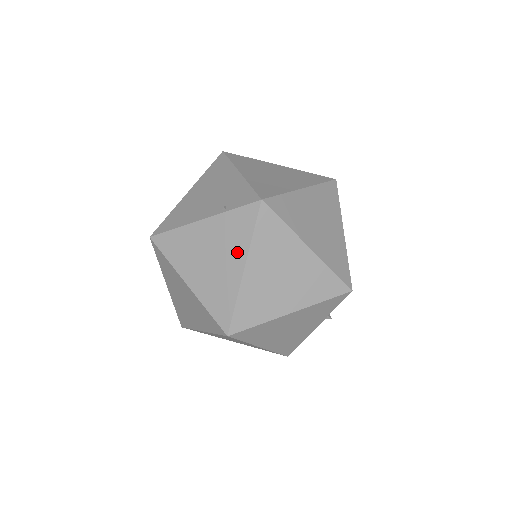
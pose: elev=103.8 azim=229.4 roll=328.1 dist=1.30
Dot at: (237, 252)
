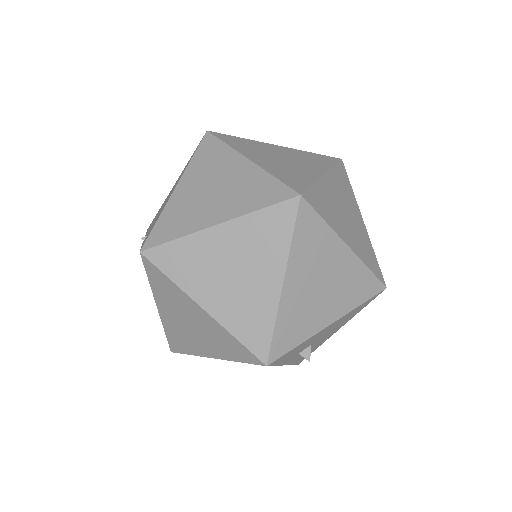
Dot at: occluded
